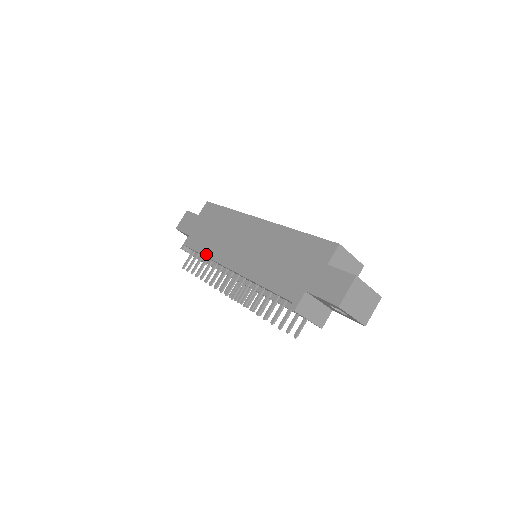
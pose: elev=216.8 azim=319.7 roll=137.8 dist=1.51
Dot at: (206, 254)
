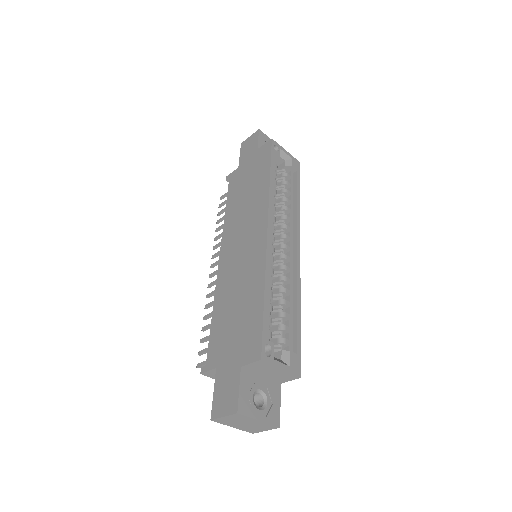
Dot at: (226, 213)
